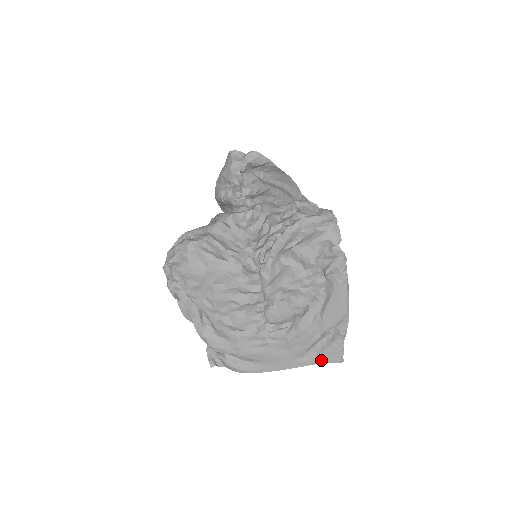
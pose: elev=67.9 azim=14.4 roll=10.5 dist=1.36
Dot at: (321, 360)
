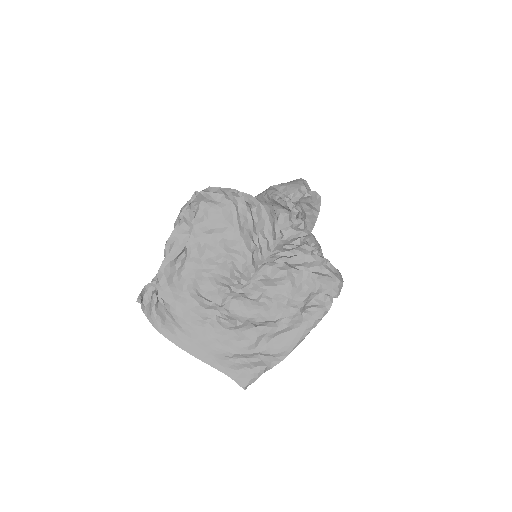
Dot at: (232, 373)
